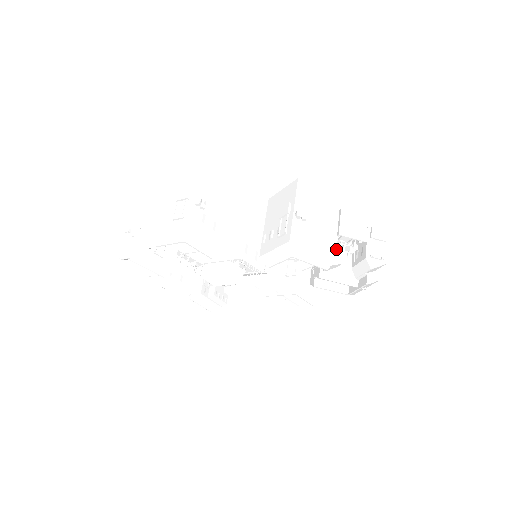
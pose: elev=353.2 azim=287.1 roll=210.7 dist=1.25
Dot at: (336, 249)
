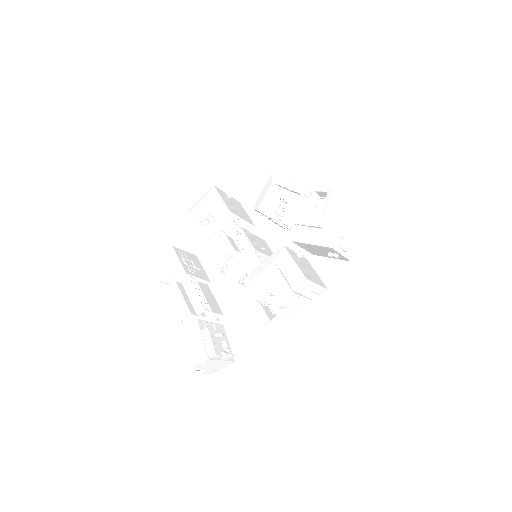
Dot at: (308, 188)
